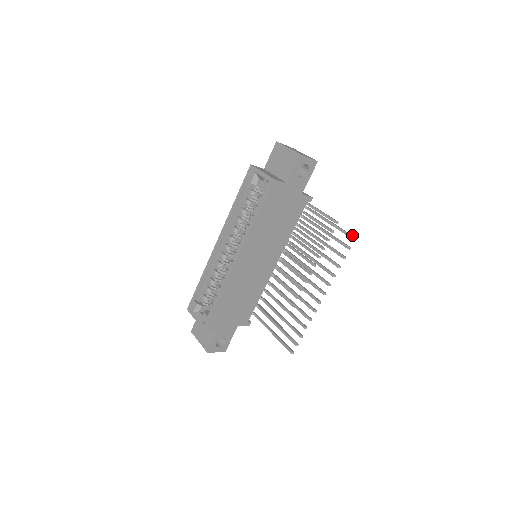
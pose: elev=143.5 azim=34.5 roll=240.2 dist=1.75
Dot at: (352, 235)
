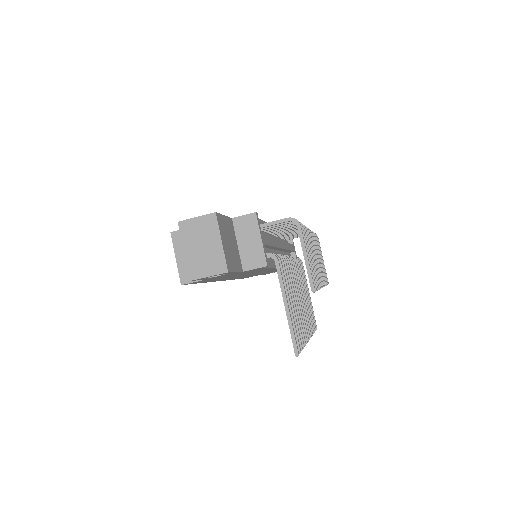
Dot at: (296, 348)
